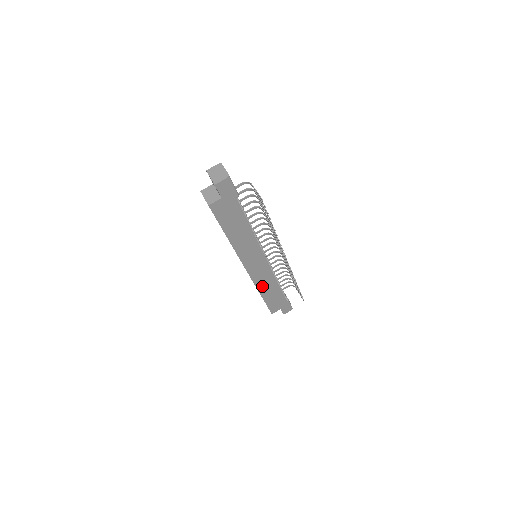
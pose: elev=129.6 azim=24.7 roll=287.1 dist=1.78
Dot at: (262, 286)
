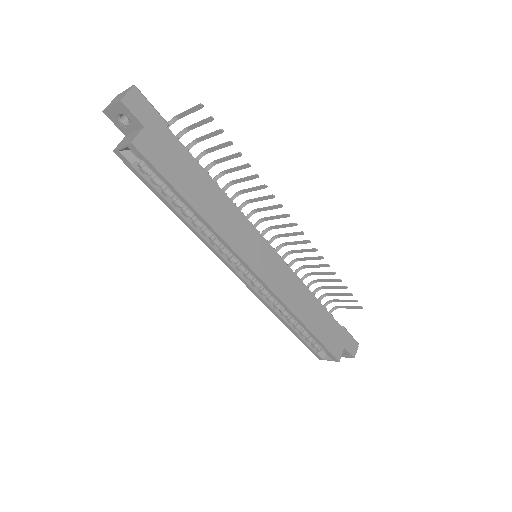
Dot at: (295, 305)
